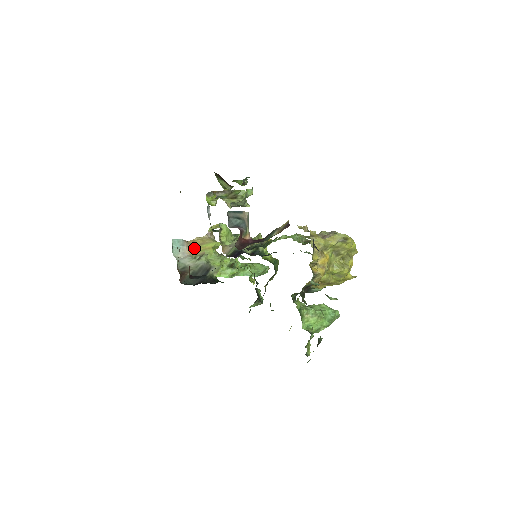
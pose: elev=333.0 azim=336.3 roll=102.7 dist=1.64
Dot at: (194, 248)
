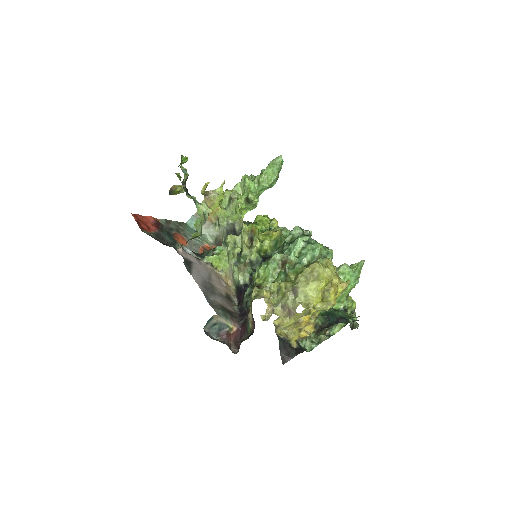
Dot at: occluded
